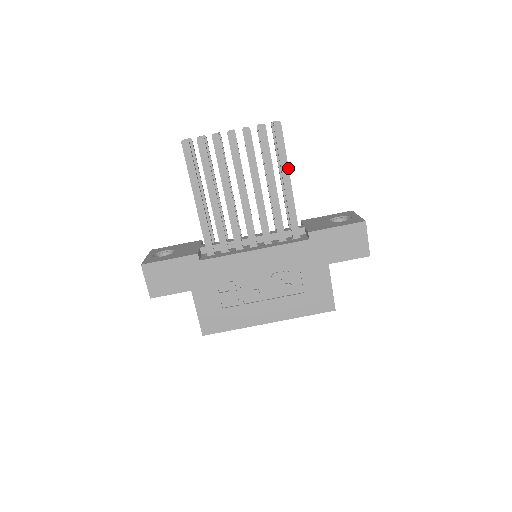
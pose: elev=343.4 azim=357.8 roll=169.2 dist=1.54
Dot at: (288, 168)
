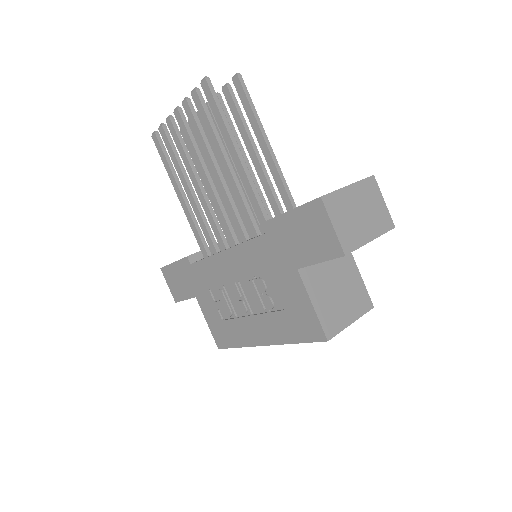
Dot at: (230, 137)
